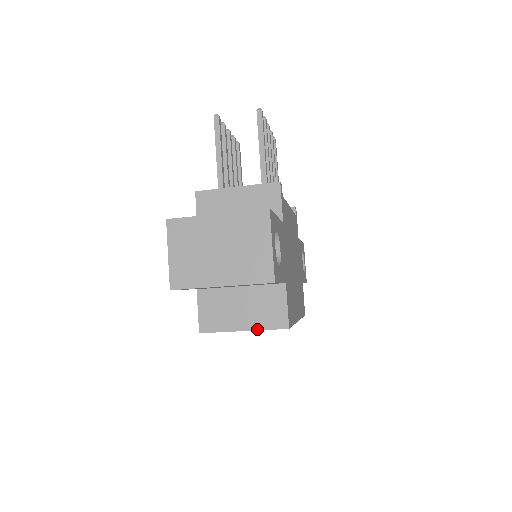
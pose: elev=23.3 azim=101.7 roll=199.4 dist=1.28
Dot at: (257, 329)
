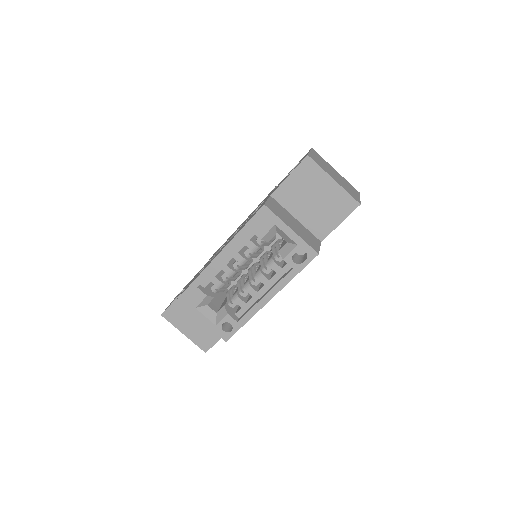
Dot at: (300, 237)
